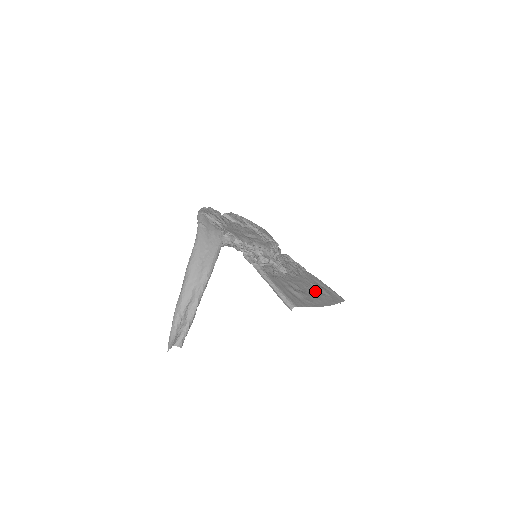
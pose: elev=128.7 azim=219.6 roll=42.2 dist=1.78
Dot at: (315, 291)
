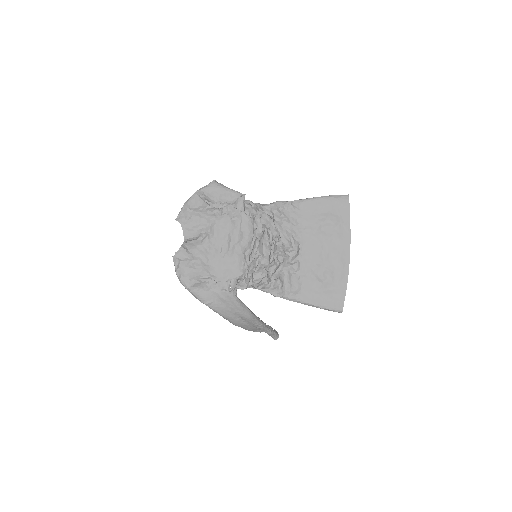
Dot at: (328, 242)
